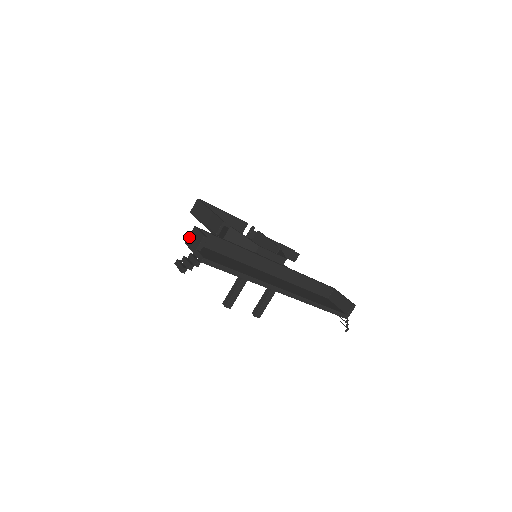
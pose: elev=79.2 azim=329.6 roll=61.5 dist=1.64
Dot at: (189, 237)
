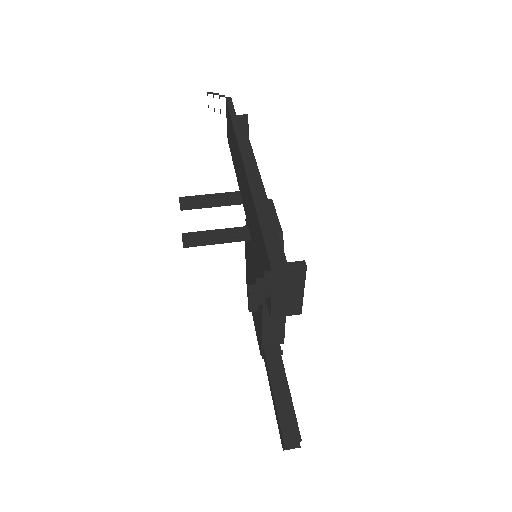
Dot at: occluded
